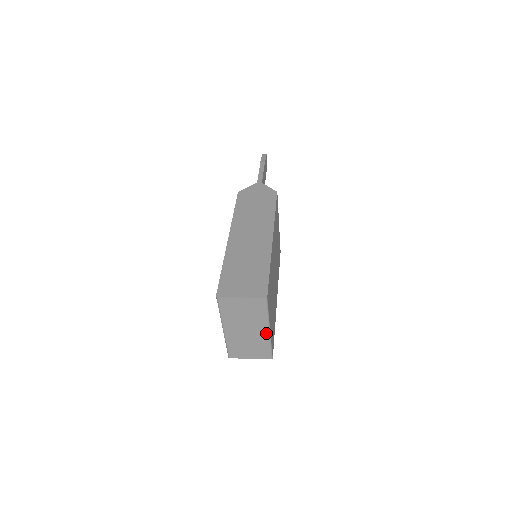
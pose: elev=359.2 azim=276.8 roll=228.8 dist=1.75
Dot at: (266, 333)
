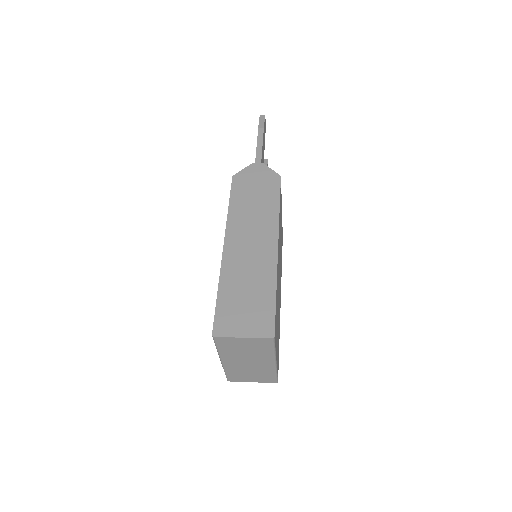
Dot at: (271, 364)
